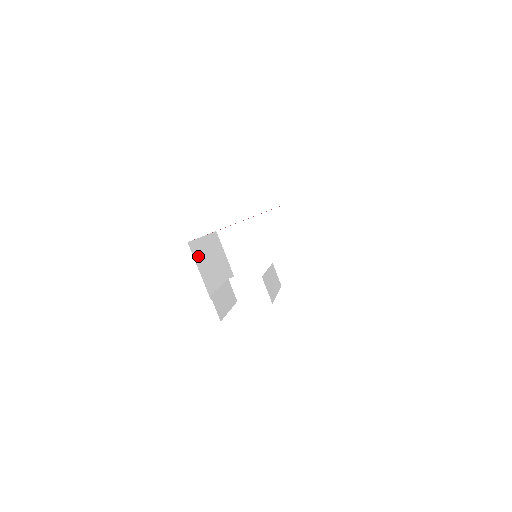
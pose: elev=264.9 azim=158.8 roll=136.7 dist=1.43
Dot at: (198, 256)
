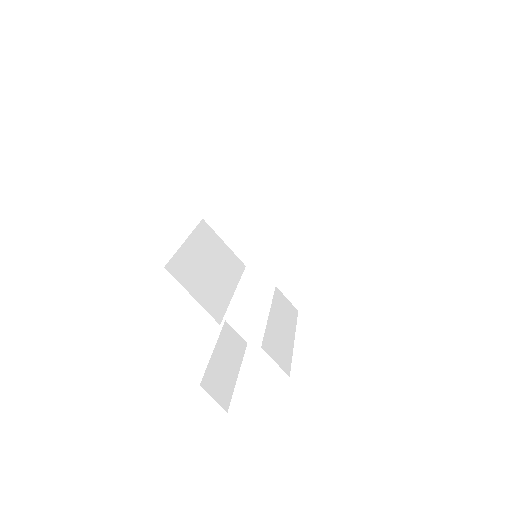
Dot at: (185, 275)
